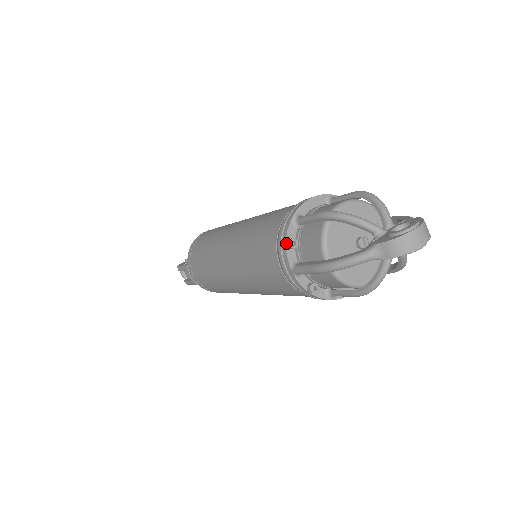
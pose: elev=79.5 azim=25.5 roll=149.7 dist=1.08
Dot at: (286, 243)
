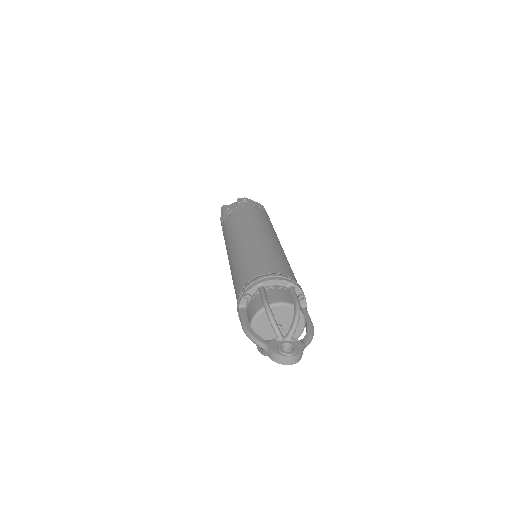
Dot at: (244, 294)
